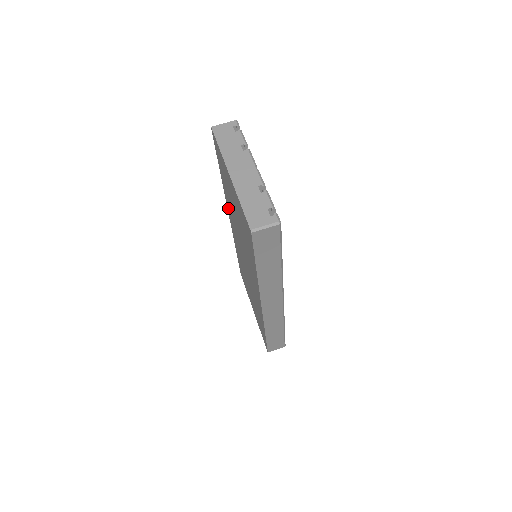
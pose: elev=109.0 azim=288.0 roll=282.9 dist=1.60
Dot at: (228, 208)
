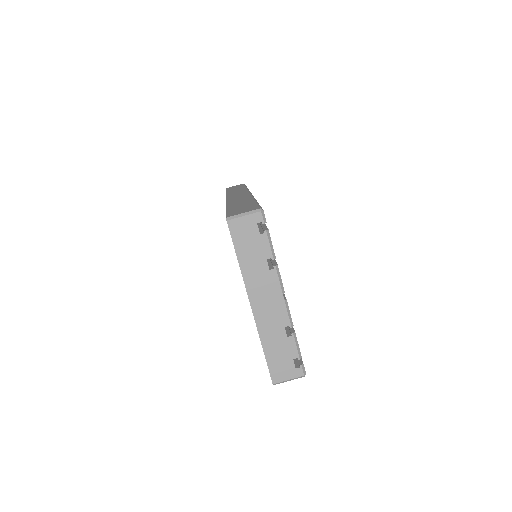
Dot at: occluded
